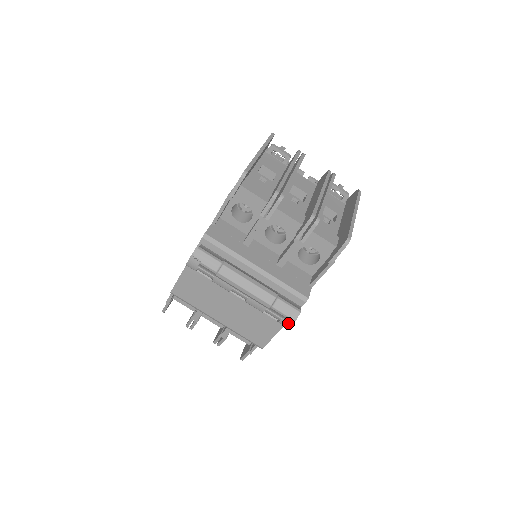
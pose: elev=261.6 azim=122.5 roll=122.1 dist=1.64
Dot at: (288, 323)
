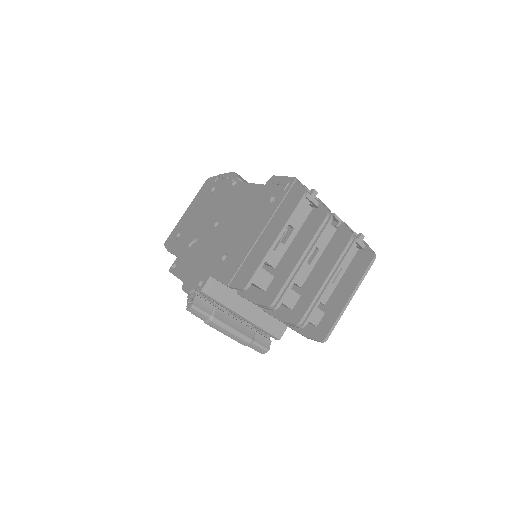
Dot at: occluded
